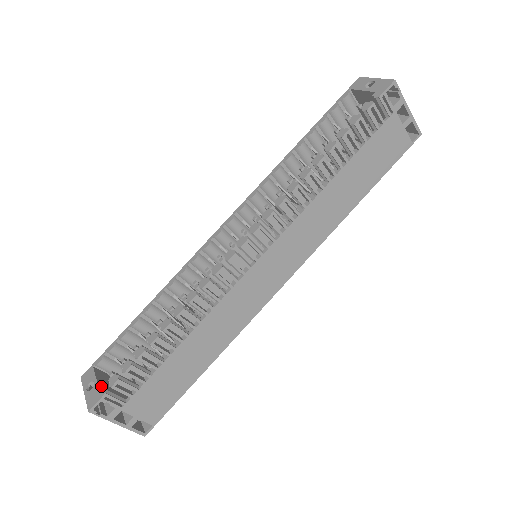
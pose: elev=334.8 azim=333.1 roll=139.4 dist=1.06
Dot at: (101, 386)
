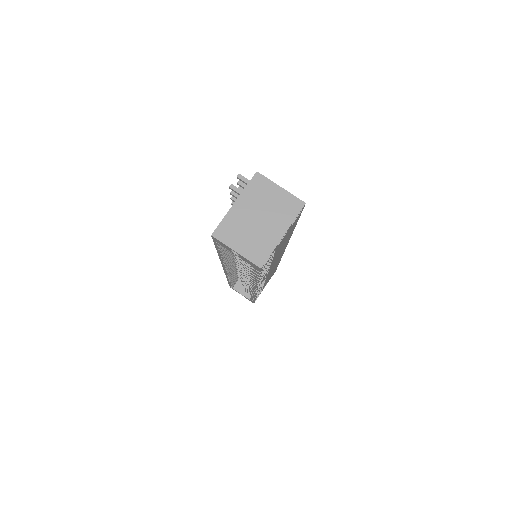
Dot at: (246, 295)
